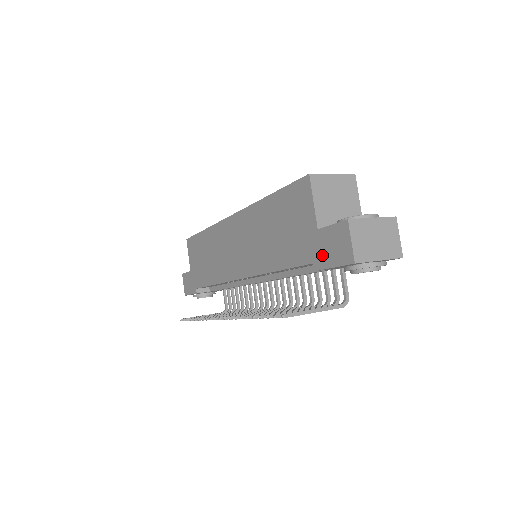
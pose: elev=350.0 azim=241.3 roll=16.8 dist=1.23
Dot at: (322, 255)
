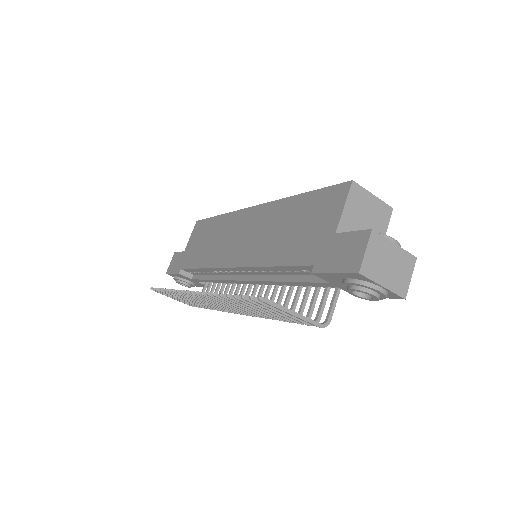
Dot at: (328, 259)
